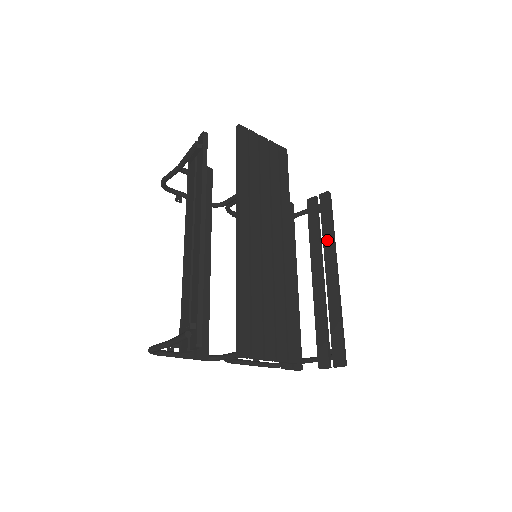
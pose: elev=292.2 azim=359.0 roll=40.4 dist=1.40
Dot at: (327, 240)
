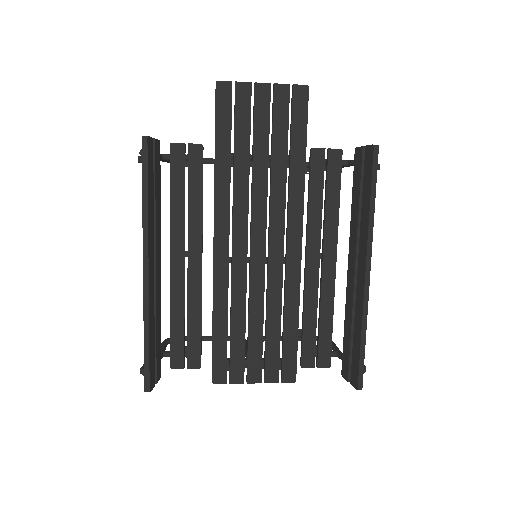
Dot at: (363, 223)
